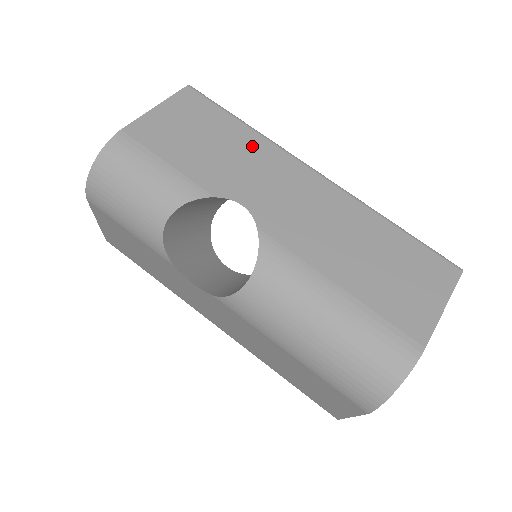
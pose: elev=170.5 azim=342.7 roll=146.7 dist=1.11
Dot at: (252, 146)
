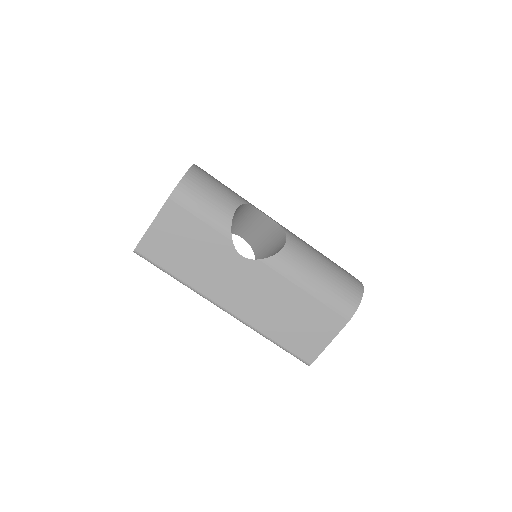
Dot at: occluded
